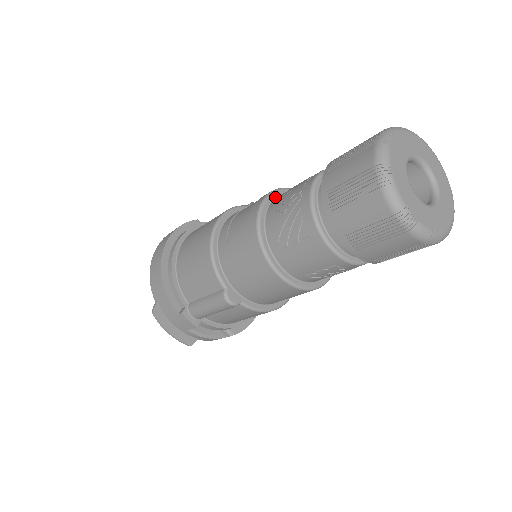
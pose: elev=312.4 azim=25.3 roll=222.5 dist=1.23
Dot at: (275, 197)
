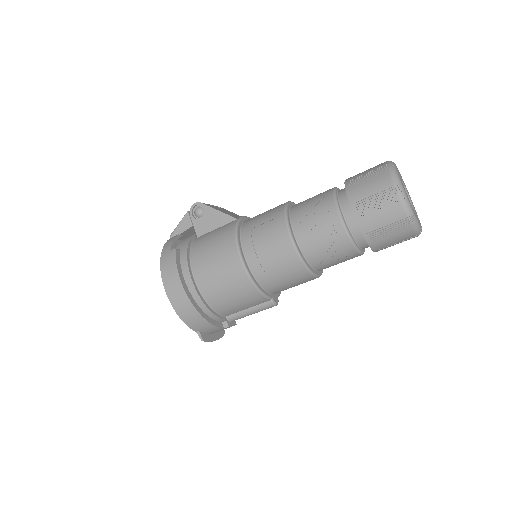
Dot at: (291, 228)
